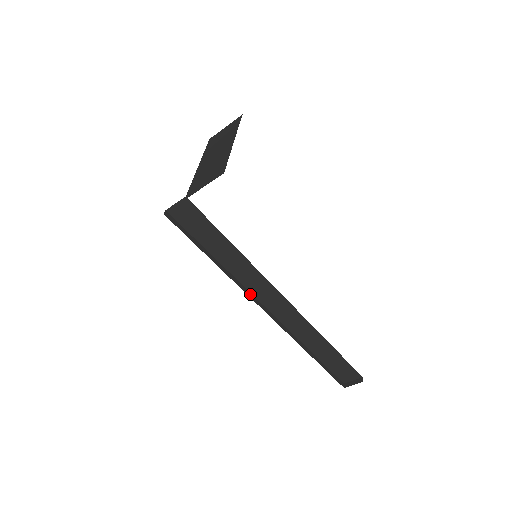
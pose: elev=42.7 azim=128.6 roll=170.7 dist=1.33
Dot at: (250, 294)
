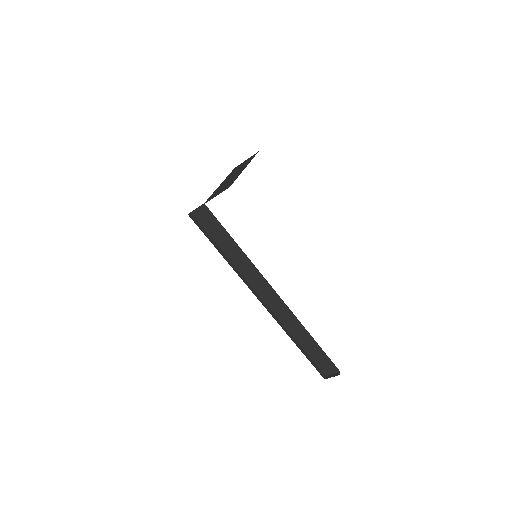
Dot at: (249, 285)
